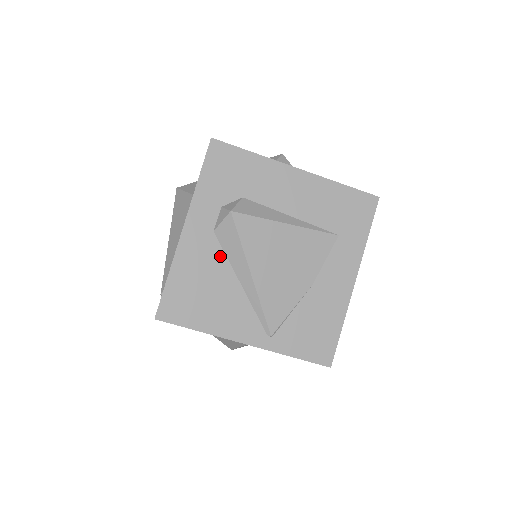
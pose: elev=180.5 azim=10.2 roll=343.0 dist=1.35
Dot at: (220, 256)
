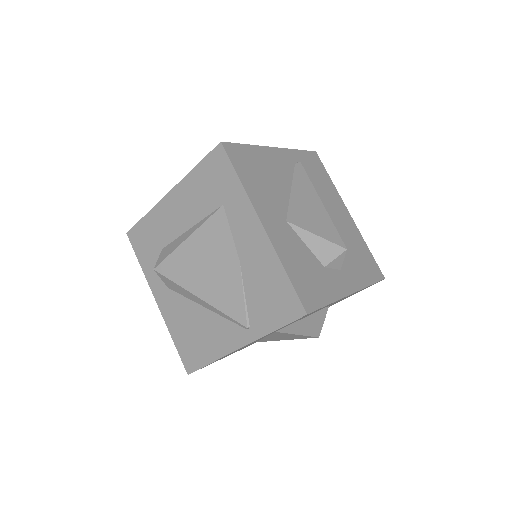
Dot at: (182, 300)
